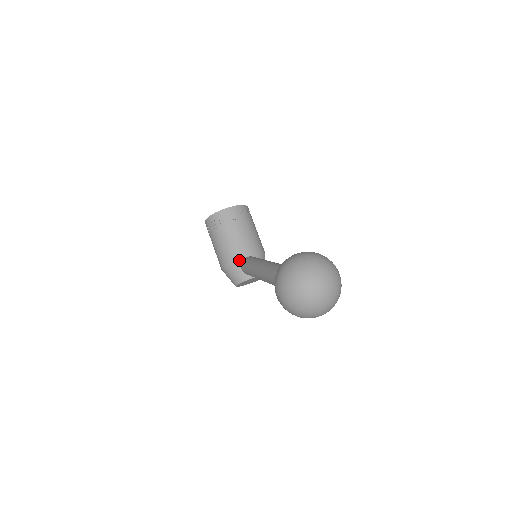
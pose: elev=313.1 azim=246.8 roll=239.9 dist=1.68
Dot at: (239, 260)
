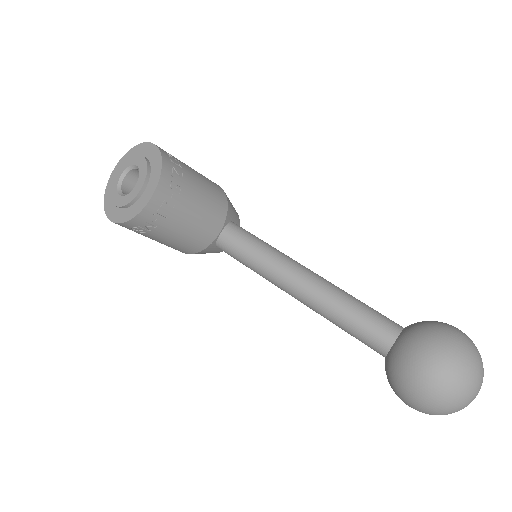
Dot at: (211, 245)
